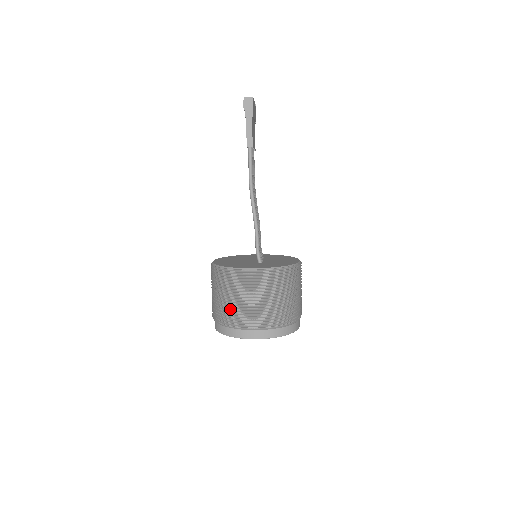
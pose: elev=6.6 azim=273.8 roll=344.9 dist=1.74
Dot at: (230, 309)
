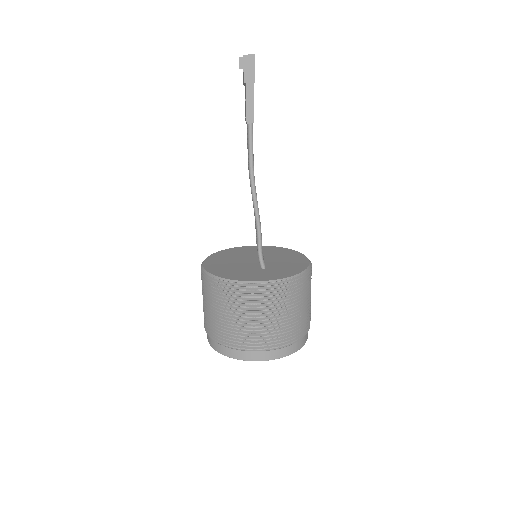
Dot at: (229, 327)
